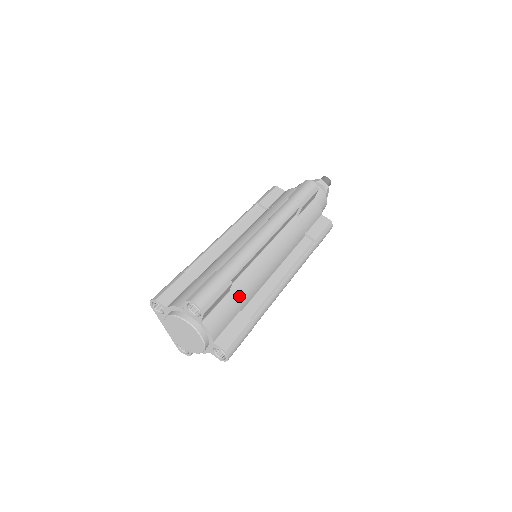
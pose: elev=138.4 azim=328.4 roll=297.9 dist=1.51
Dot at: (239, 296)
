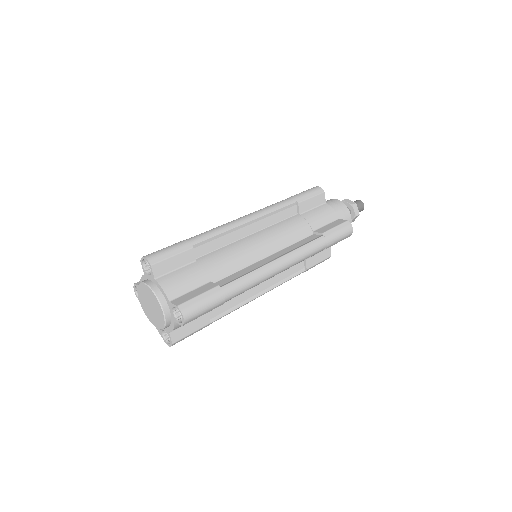
Dot at: (208, 266)
